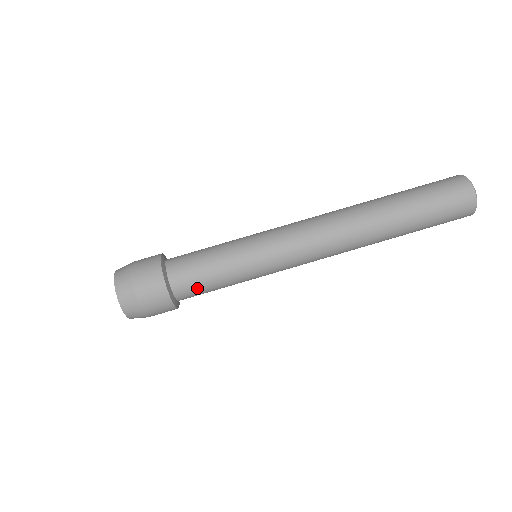
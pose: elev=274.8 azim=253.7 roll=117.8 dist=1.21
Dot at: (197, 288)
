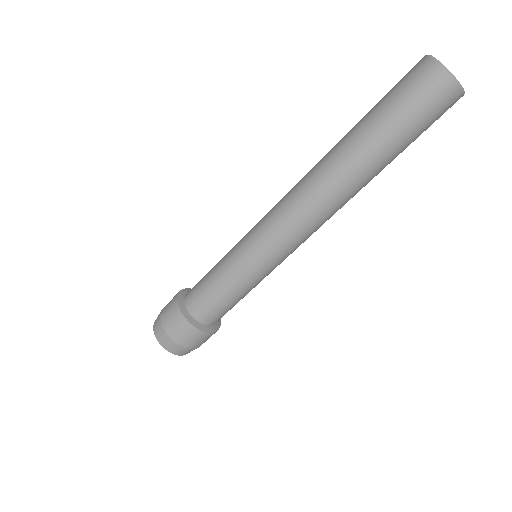
Dot at: (226, 312)
